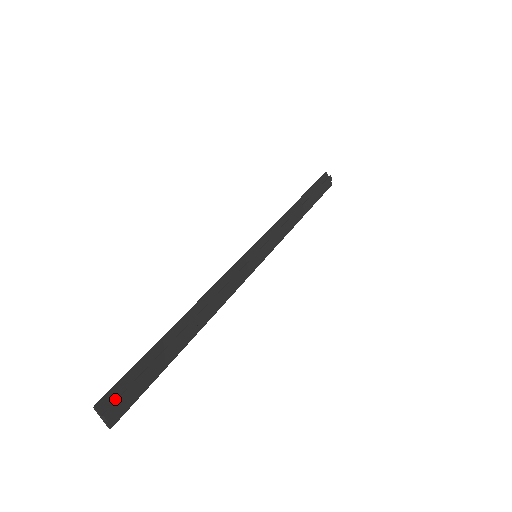
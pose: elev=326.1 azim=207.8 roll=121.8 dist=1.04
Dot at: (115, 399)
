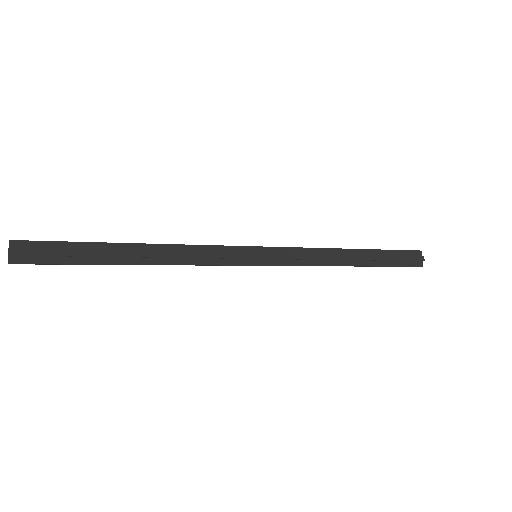
Dot at: (28, 249)
